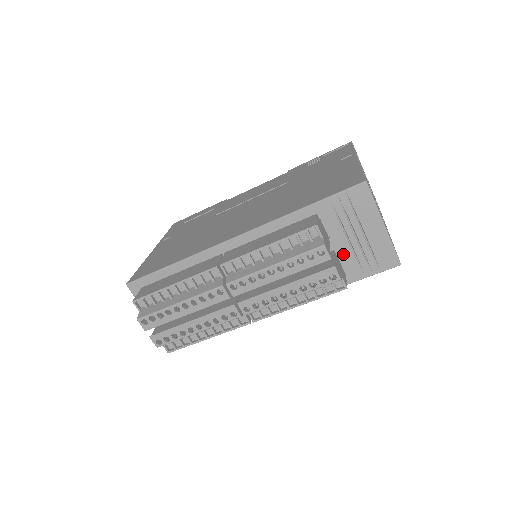
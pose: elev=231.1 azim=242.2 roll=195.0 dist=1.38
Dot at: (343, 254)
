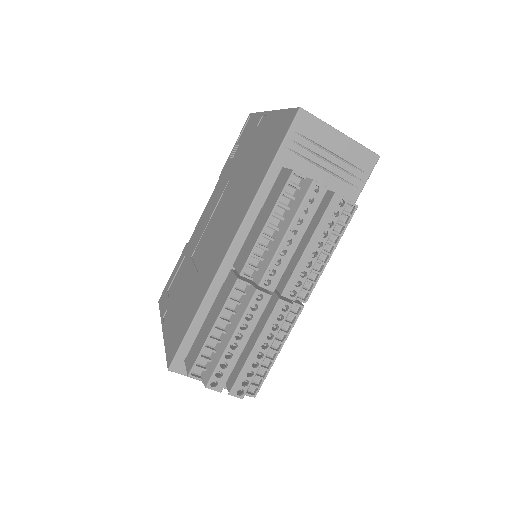
Dot at: (329, 185)
